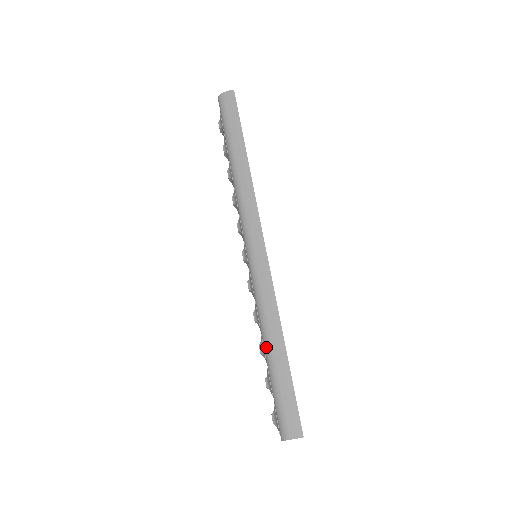
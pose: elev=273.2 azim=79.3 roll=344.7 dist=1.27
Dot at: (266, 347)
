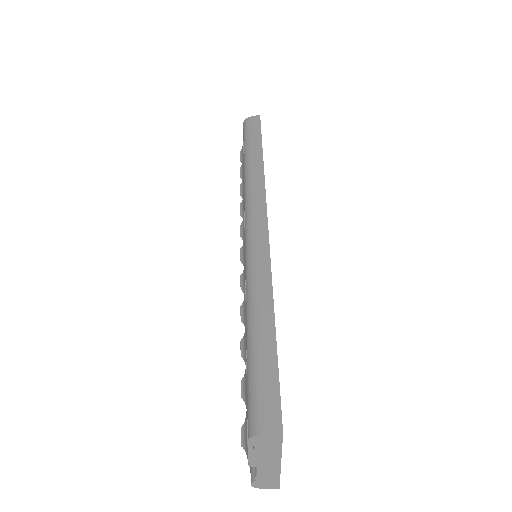
Dot at: (249, 319)
